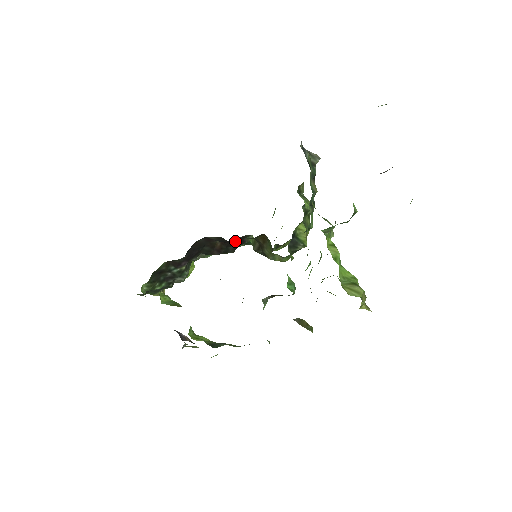
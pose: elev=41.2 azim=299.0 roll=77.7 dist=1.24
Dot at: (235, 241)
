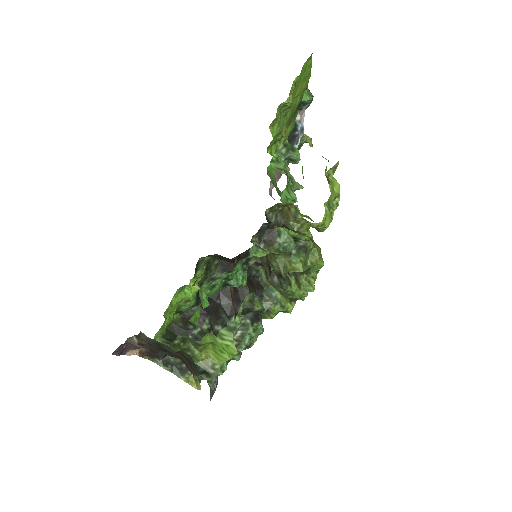
Dot at: occluded
